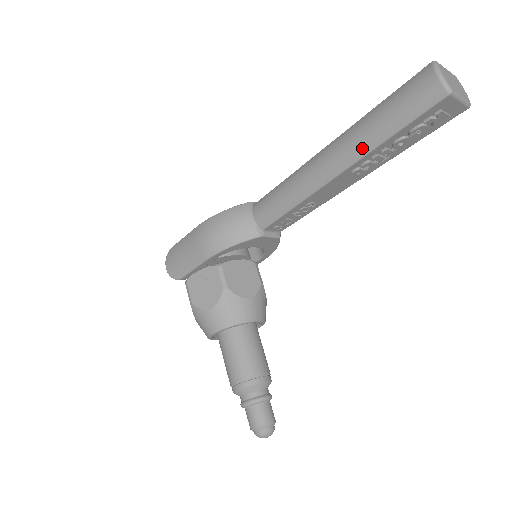
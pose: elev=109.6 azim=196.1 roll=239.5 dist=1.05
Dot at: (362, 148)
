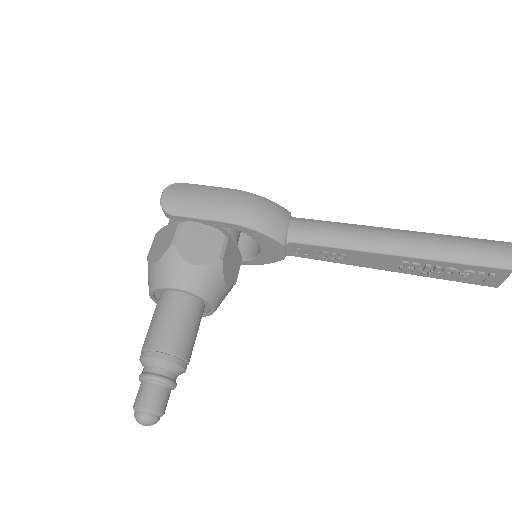
Dot at: (430, 253)
